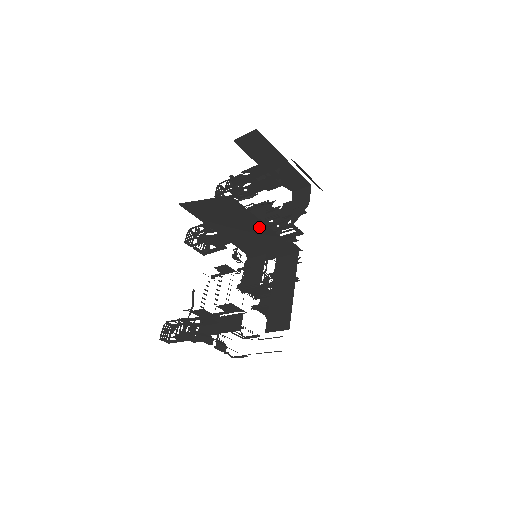
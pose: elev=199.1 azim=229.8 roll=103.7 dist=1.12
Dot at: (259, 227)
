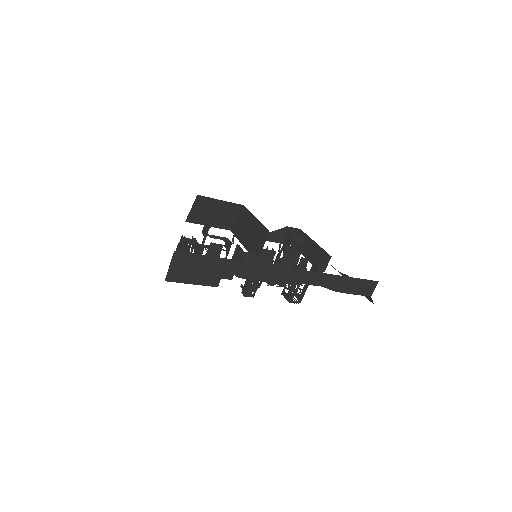
Dot at: (253, 222)
